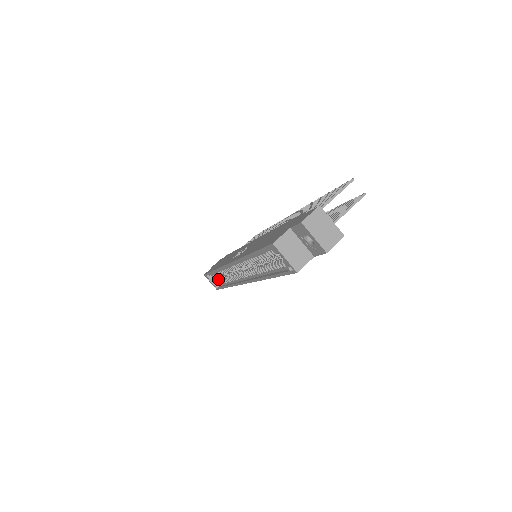
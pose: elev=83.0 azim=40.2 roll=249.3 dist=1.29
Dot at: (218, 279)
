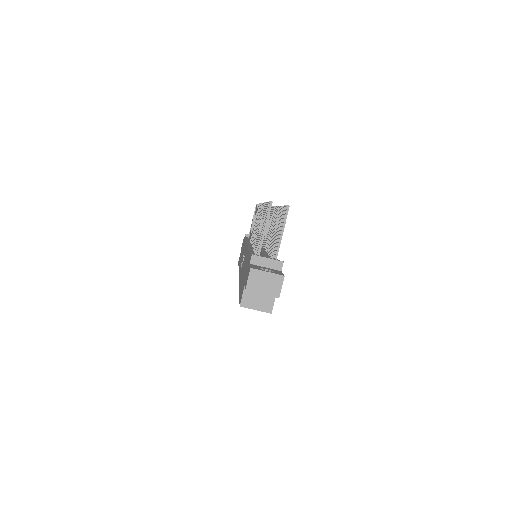
Dot at: occluded
